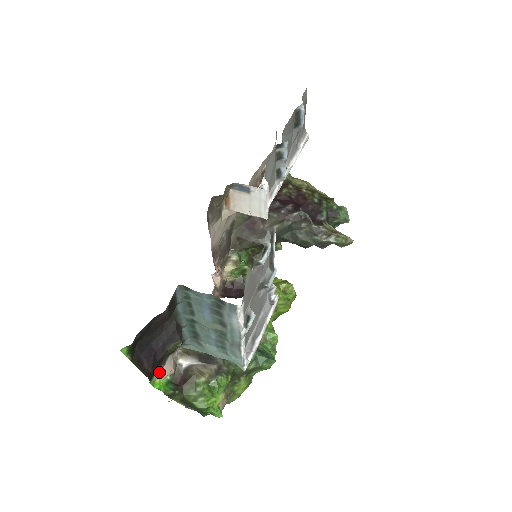
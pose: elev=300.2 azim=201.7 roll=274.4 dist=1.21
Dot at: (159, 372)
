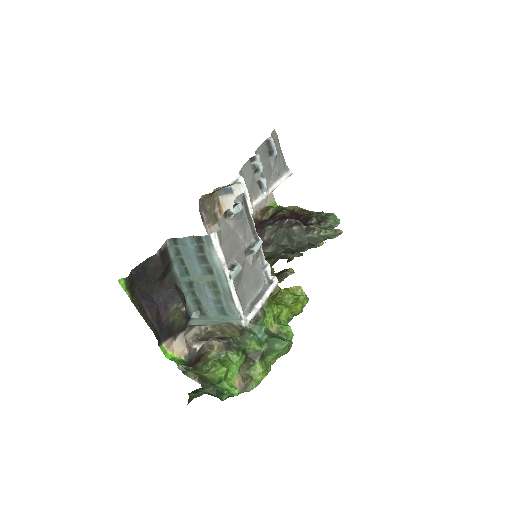
Dot at: (170, 344)
